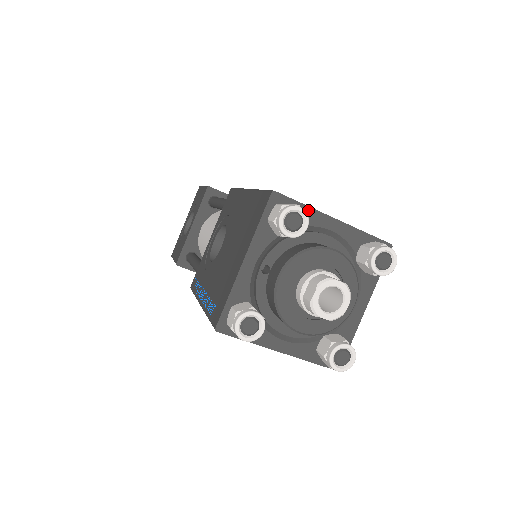
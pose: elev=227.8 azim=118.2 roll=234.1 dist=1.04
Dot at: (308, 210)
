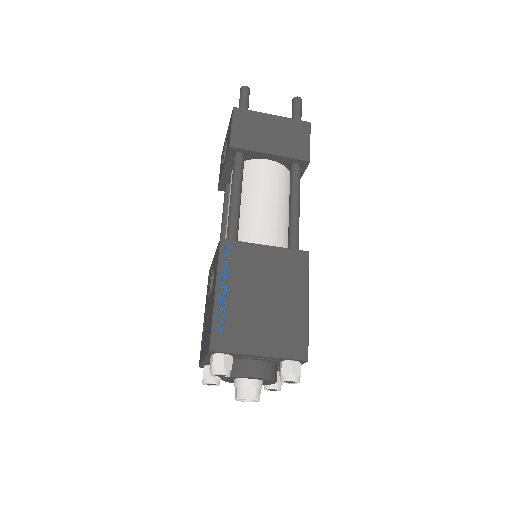
Dot at: (238, 354)
